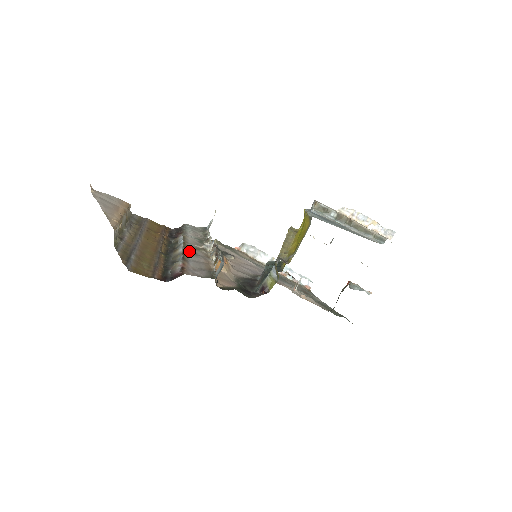
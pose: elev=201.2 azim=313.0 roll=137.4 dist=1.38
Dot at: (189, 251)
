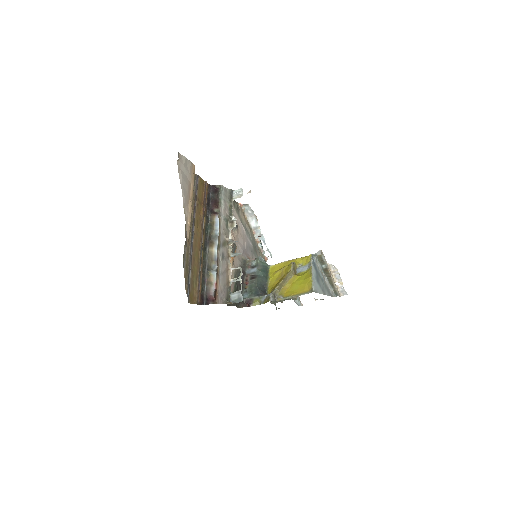
Dot at: (221, 253)
